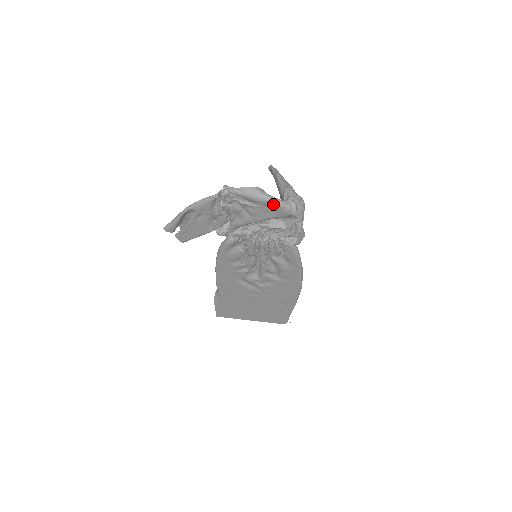
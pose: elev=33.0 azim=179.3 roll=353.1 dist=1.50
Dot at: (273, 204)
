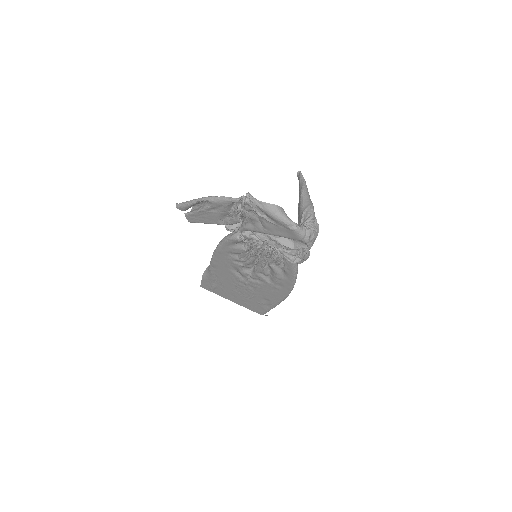
Dot at: (289, 227)
